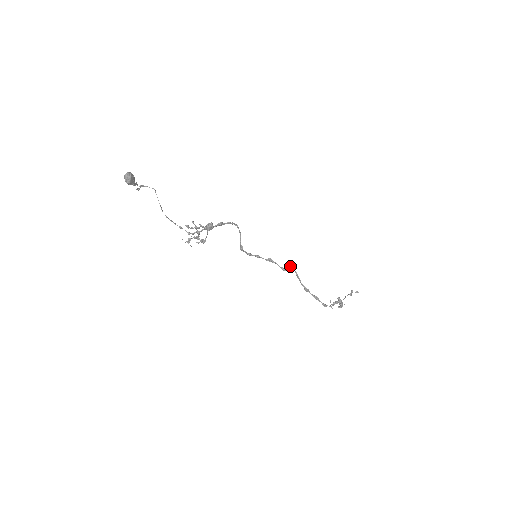
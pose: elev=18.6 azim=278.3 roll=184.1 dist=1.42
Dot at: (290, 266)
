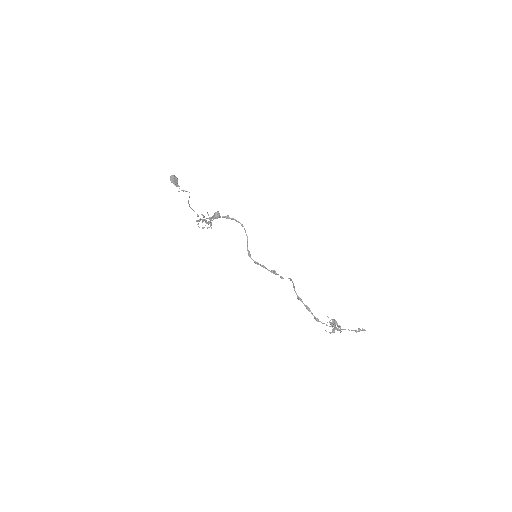
Dot at: (289, 278)
